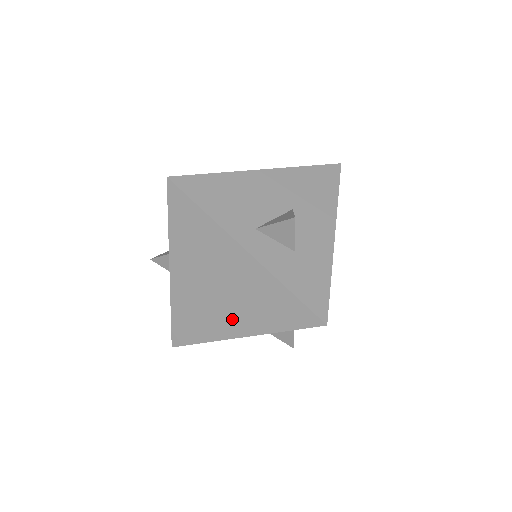
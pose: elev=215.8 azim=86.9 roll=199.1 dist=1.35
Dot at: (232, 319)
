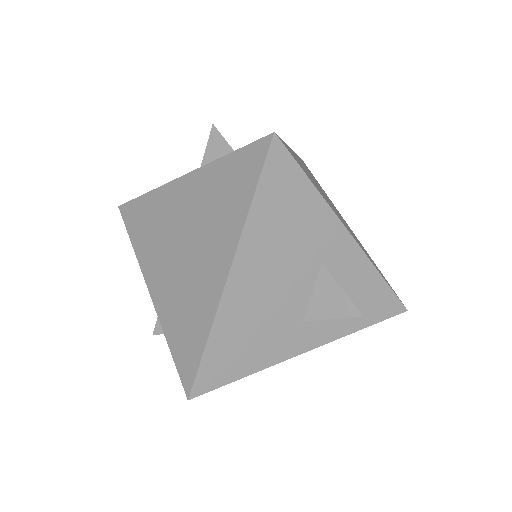
Dot at: (211, 261)
